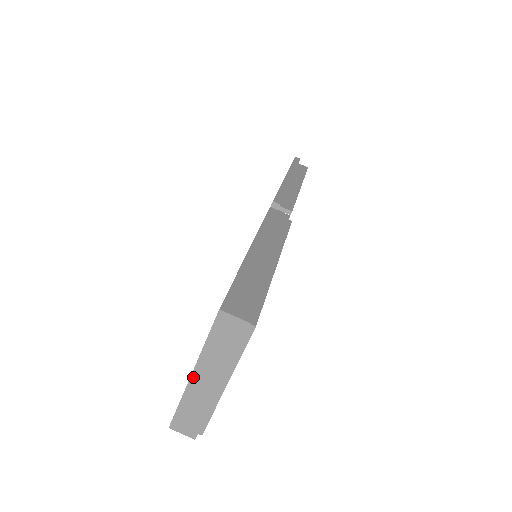
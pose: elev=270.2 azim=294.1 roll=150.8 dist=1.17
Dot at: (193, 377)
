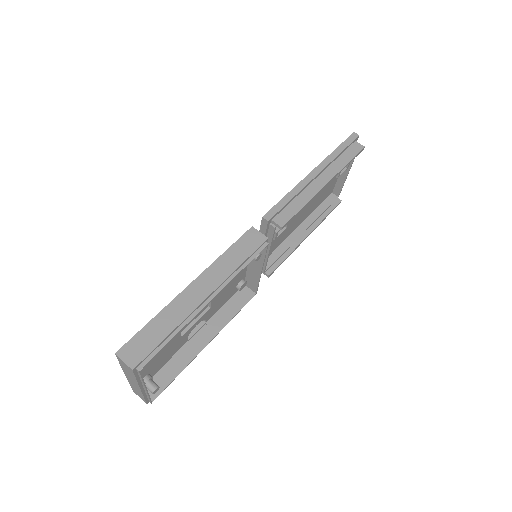
Dot at: (126, 376)
